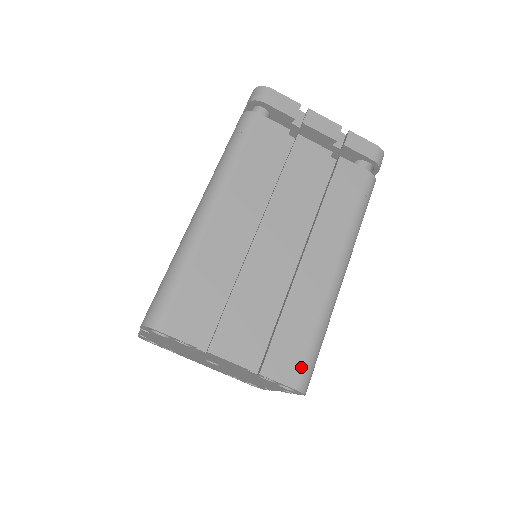
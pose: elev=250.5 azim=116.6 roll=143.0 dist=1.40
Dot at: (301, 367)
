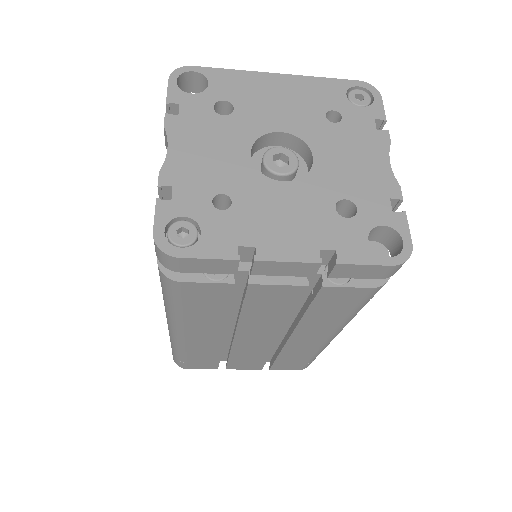
Dot at: (302, 366)
